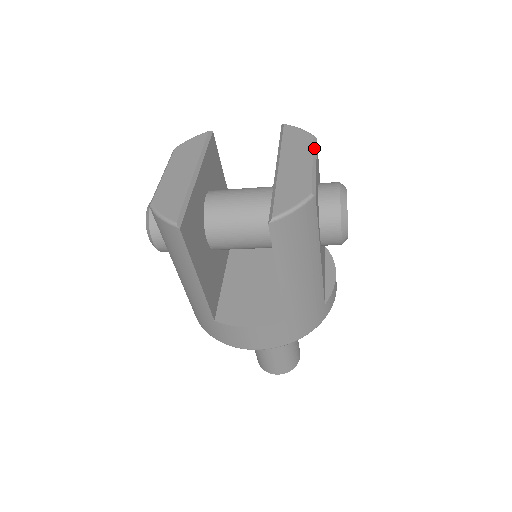
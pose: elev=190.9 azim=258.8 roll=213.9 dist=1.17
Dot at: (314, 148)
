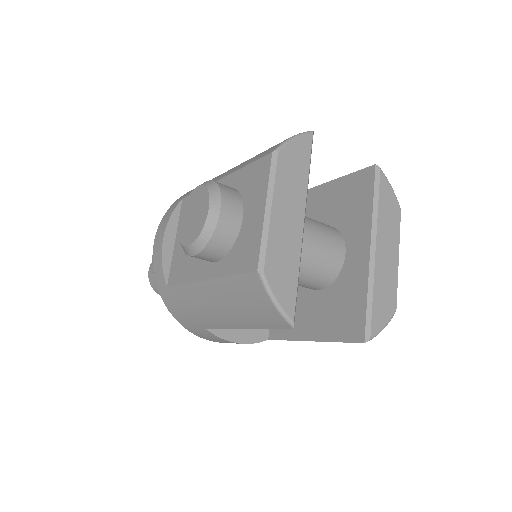
Dot at: occluded
